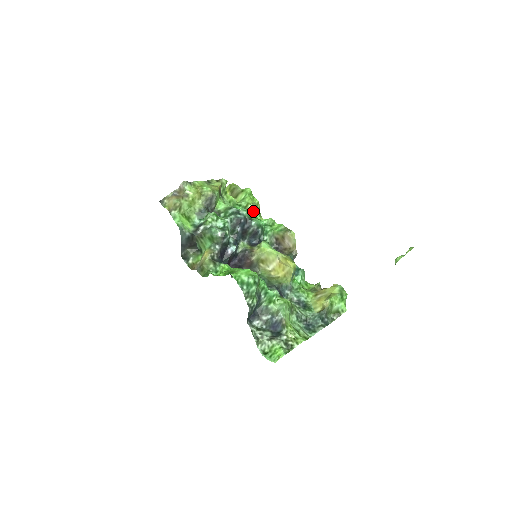
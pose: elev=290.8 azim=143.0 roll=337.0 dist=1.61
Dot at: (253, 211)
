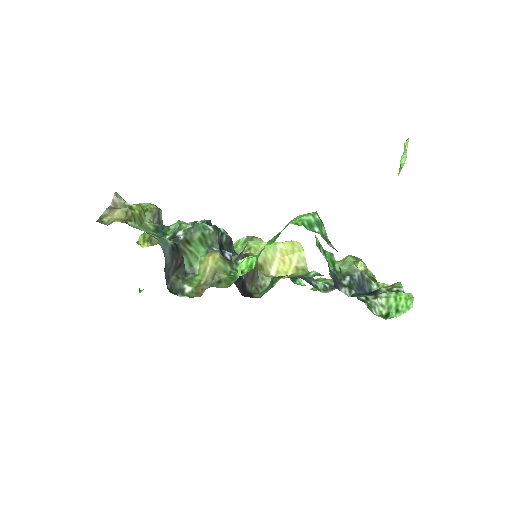
Dot at: occluded
